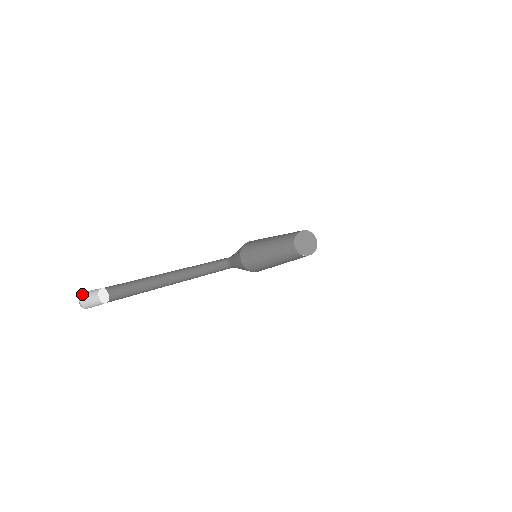
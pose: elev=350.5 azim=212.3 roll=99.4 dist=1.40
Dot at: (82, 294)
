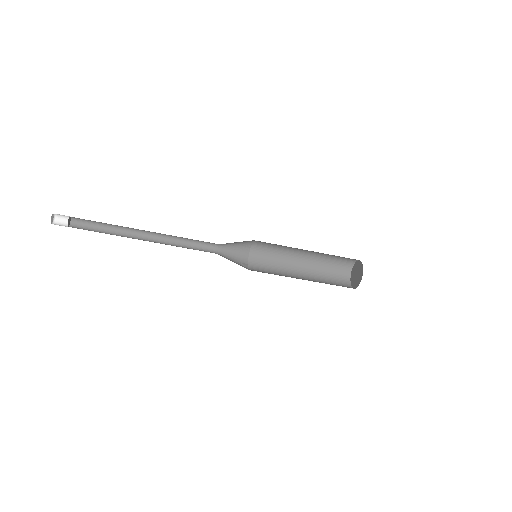
Dot at: (56, 224)
